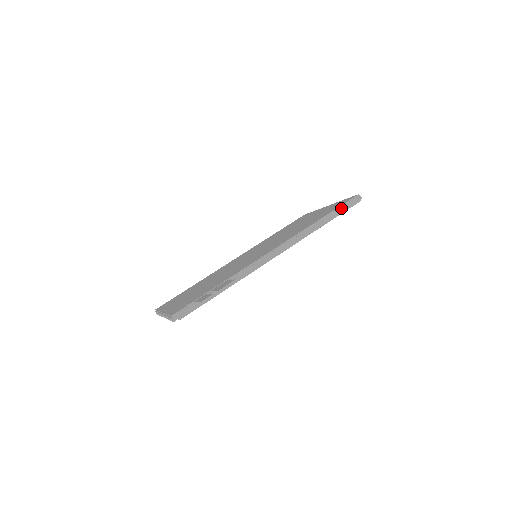
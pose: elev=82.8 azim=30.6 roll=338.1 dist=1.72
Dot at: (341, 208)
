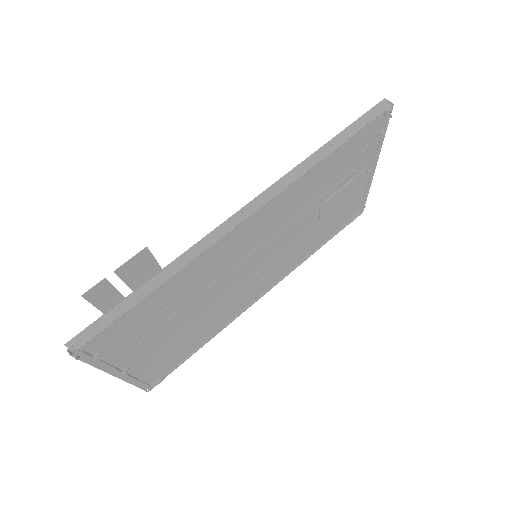
Dot at: (356, 124)
